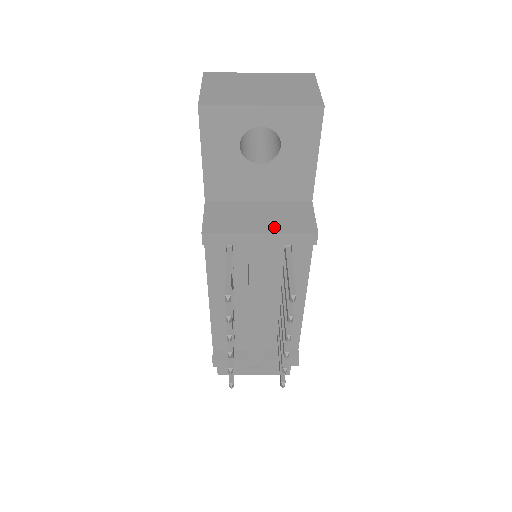
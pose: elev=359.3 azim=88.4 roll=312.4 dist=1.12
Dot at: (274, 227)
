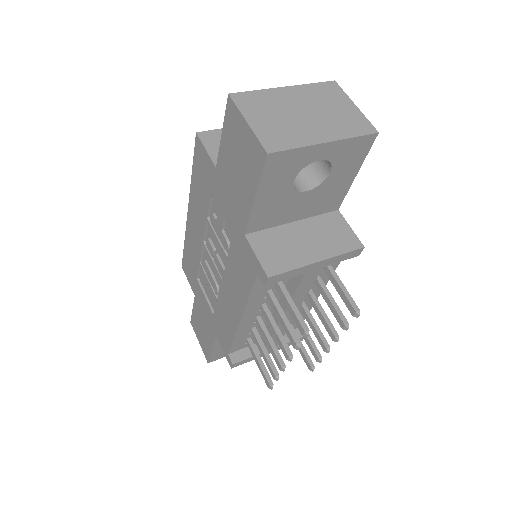
Dot at: (326, 251)
